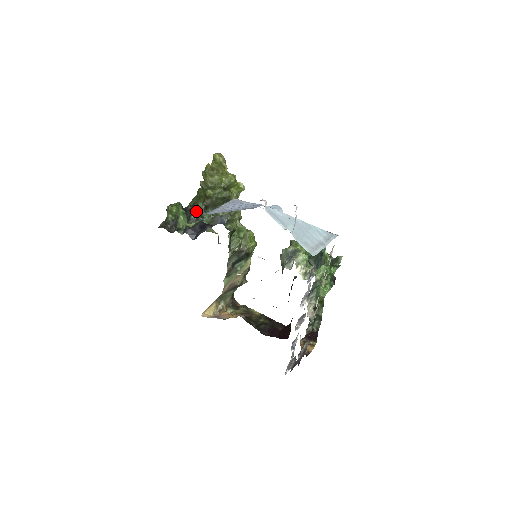
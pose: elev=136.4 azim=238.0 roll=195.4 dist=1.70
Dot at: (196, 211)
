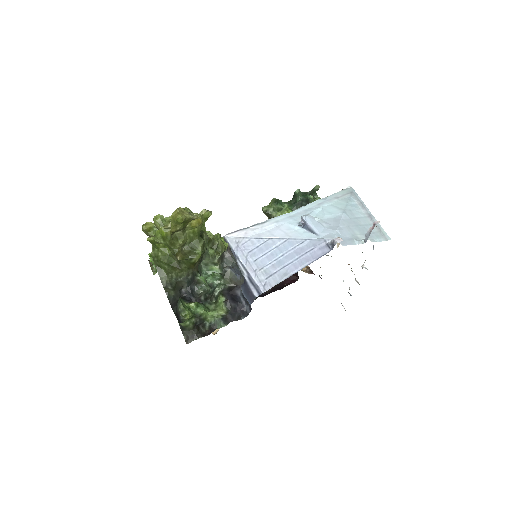
Dot at: (203, 289)
